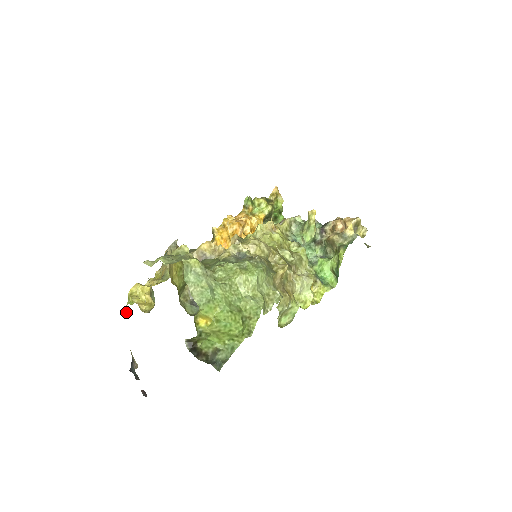
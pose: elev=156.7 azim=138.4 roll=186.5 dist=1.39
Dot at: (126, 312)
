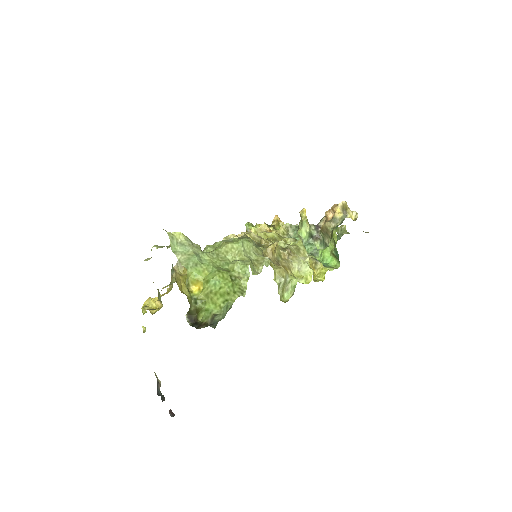
Dot at: (142, 326)
